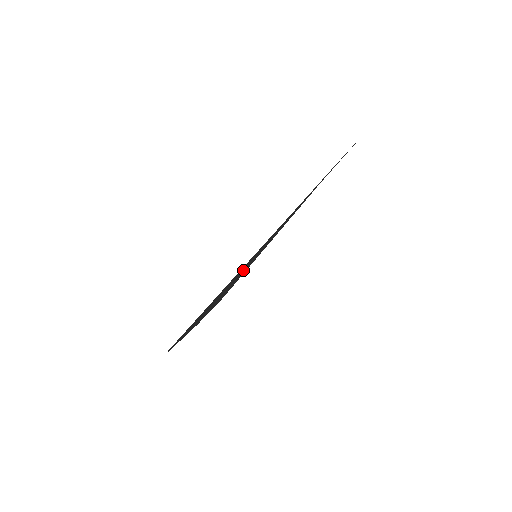
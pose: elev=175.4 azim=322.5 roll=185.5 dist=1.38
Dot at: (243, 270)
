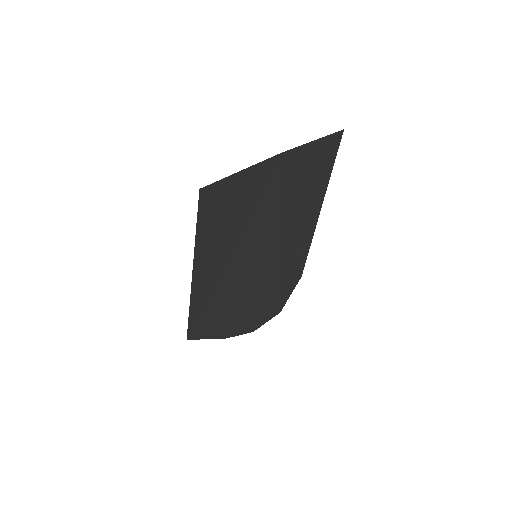
Dot at: (255, 272)
